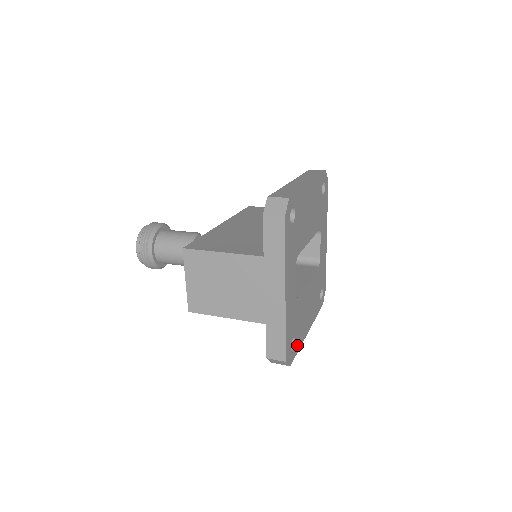
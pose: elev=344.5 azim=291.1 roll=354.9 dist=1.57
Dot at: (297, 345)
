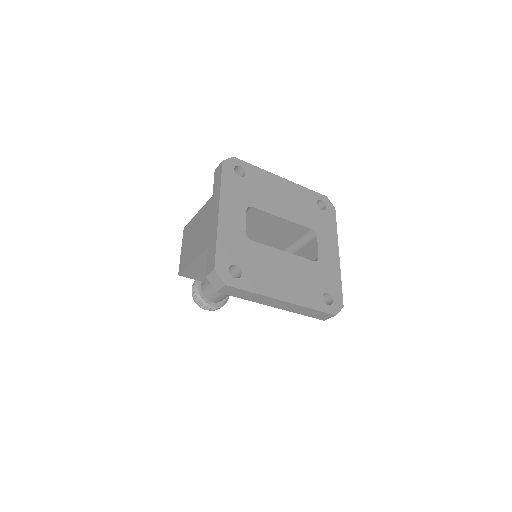
Dot at: (248, 283)
